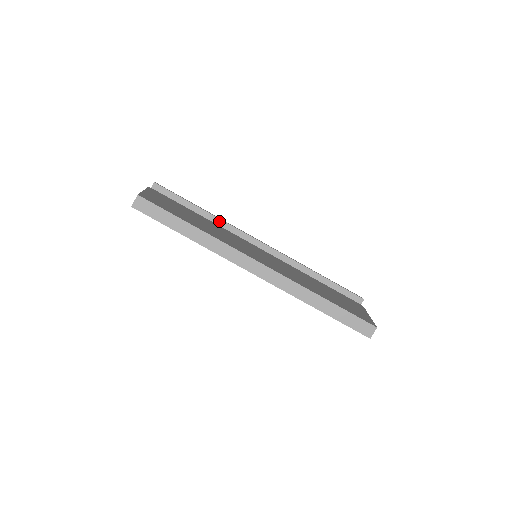
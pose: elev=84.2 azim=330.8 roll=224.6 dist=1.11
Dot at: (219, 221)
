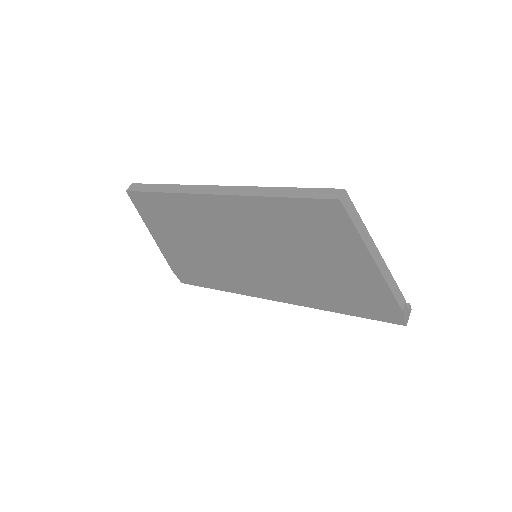
Dot at: occluded
